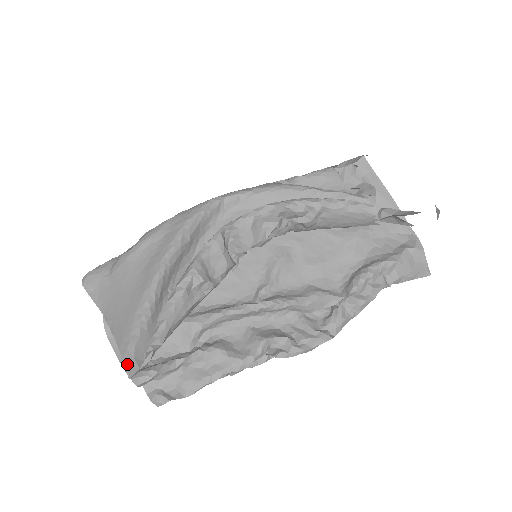
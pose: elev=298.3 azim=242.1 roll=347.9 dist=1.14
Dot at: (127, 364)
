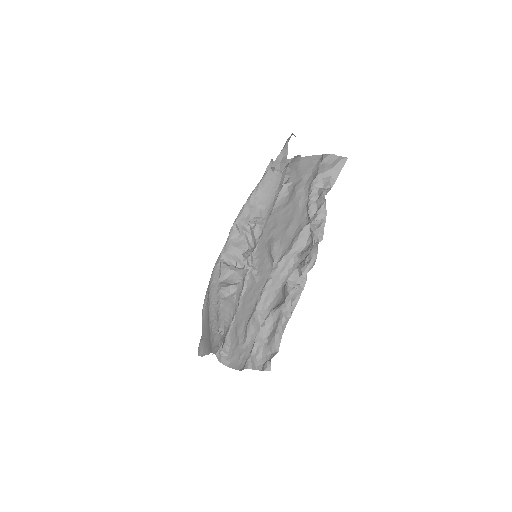
Dot at: (213, 352)
